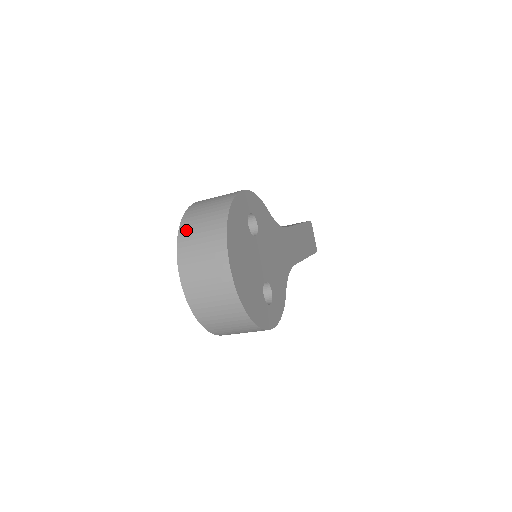
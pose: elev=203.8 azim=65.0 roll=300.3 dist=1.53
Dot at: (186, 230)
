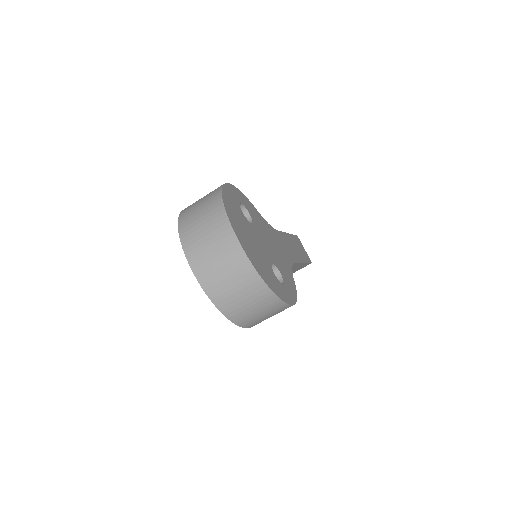
Dot at: (185, 222)
